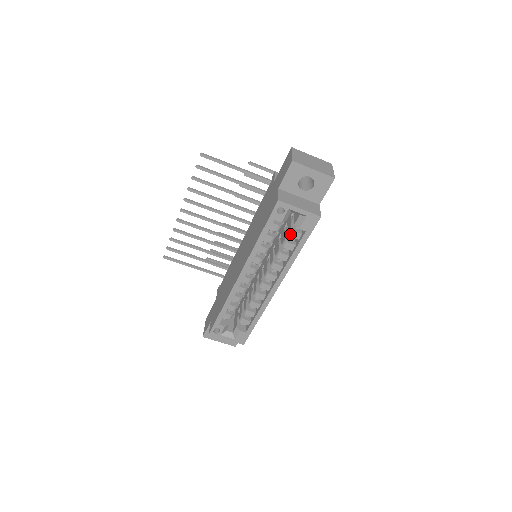
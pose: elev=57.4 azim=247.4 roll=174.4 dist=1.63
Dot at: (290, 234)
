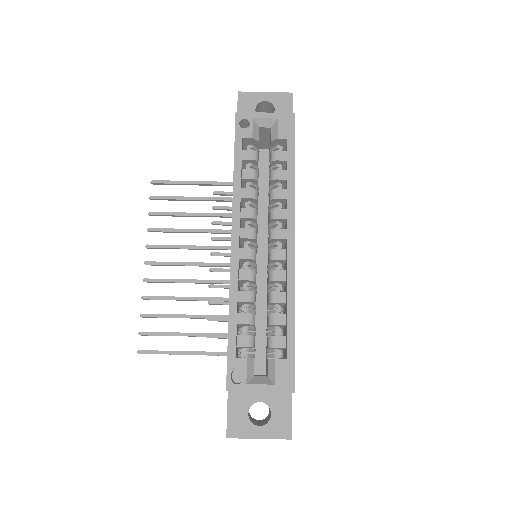
Dot at: (272, 158)
